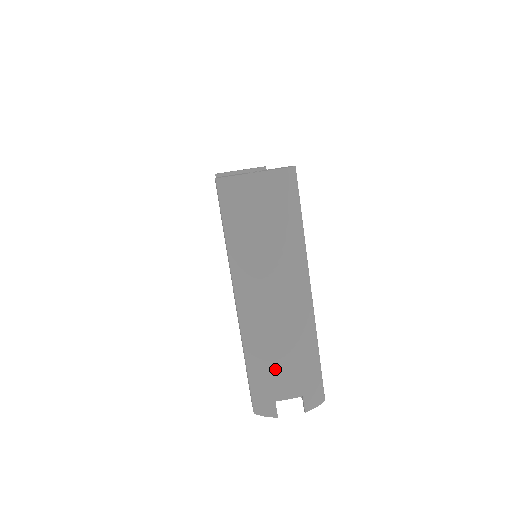
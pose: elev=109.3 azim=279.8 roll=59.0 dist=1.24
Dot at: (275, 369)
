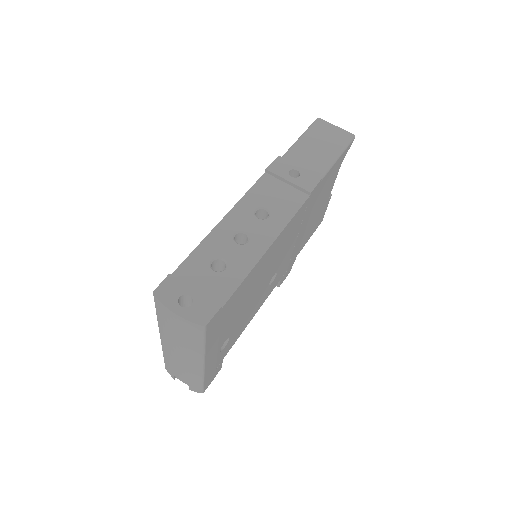
Dot at: (175, 369)
